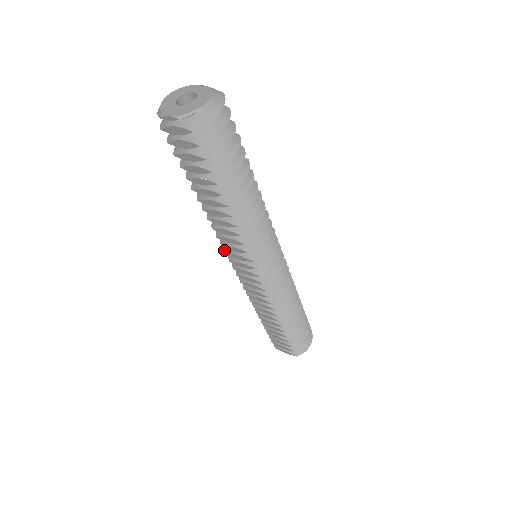
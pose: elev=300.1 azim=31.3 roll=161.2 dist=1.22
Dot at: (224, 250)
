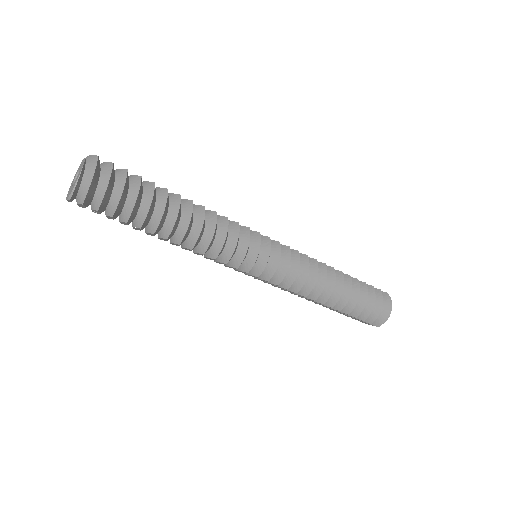
Dot at: occluded
